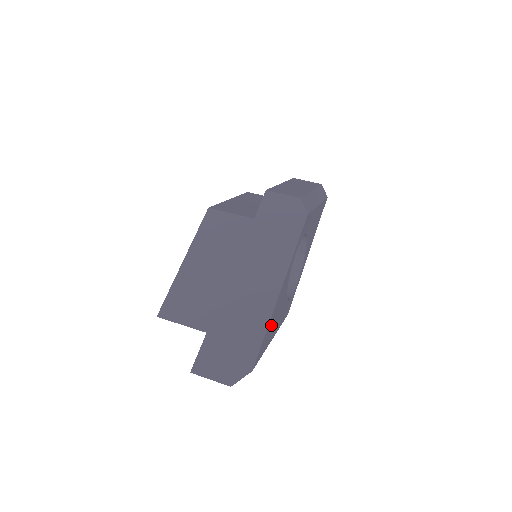
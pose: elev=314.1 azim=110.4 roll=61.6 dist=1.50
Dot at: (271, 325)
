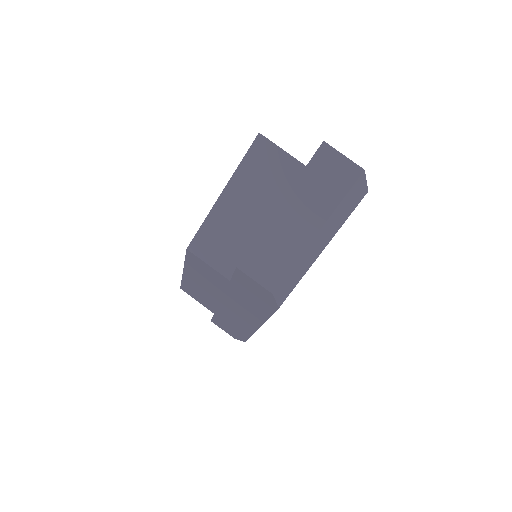
Dot at: occluded
